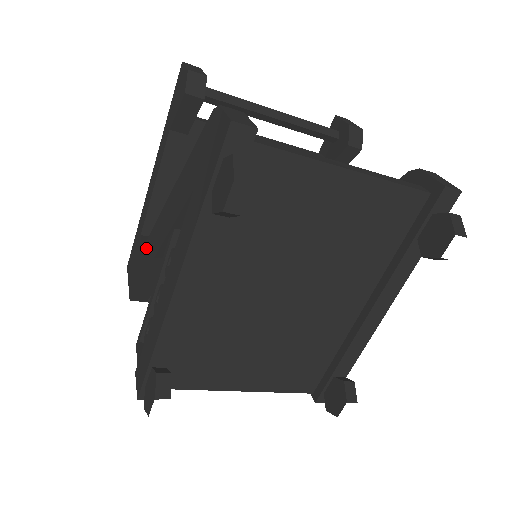
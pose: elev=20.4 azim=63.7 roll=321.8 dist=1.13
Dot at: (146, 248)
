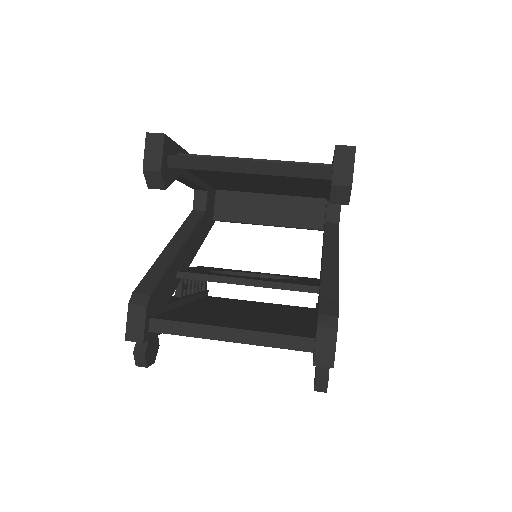
Dot at: occluded
